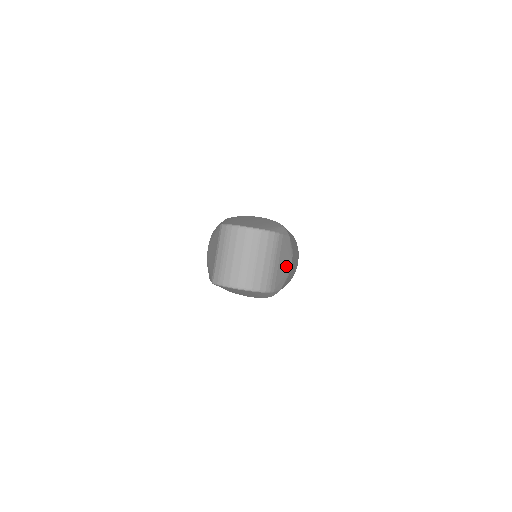
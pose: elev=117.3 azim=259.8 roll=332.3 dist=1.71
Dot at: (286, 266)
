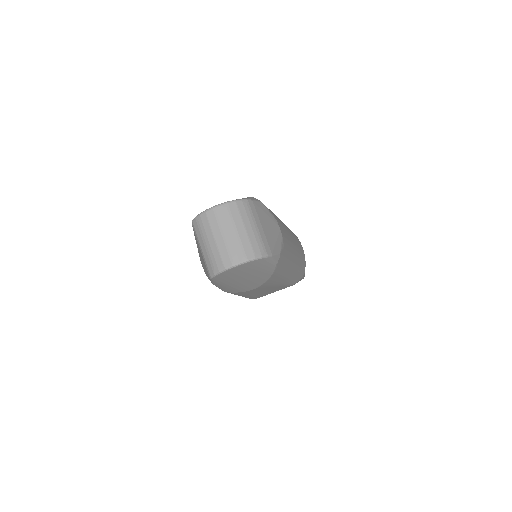
Dot at: (274, 230)
